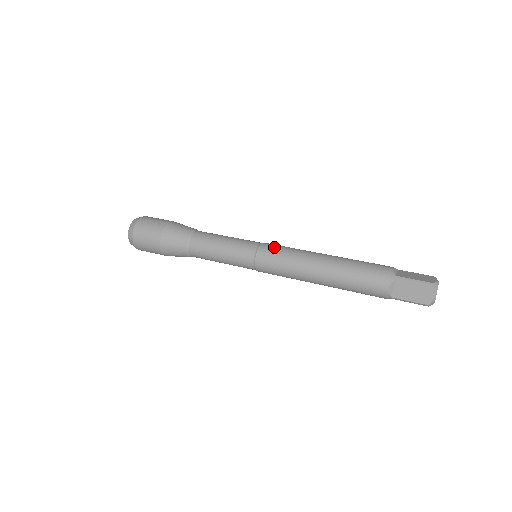
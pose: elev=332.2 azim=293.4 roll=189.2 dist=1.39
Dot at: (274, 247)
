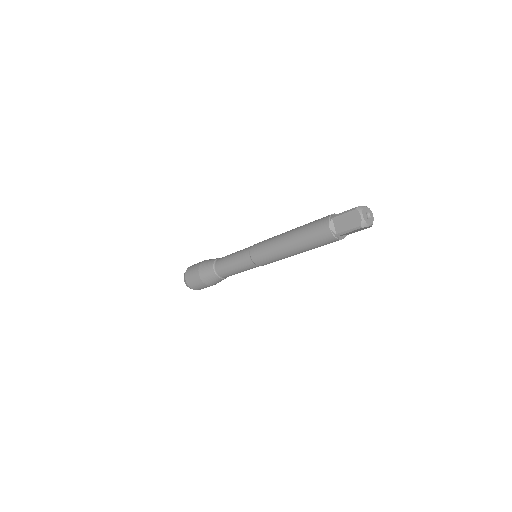
Dot at: occluded
